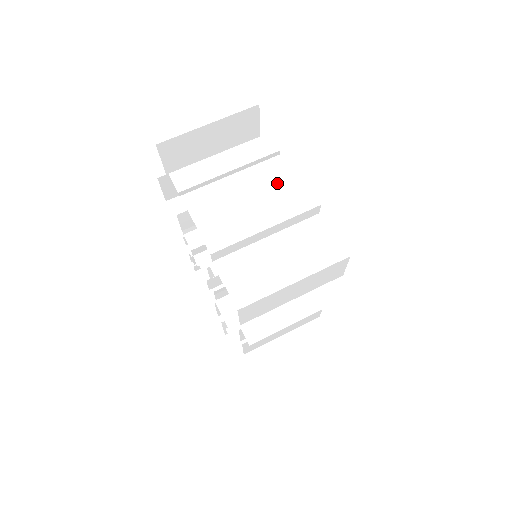
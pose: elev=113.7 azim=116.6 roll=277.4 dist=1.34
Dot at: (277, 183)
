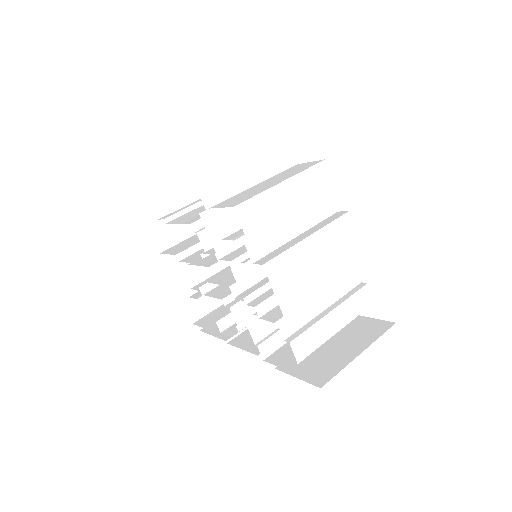
Dot at: (336, 232)
